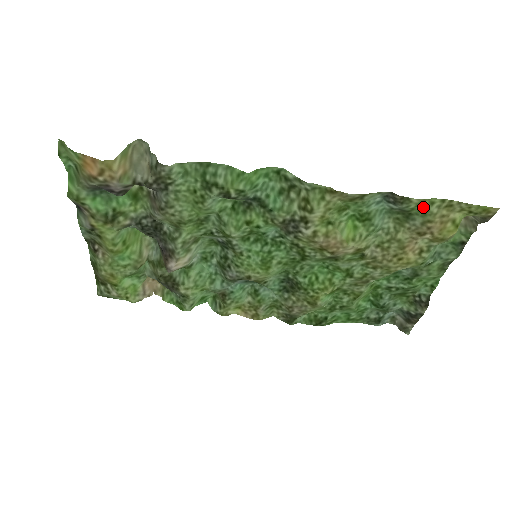
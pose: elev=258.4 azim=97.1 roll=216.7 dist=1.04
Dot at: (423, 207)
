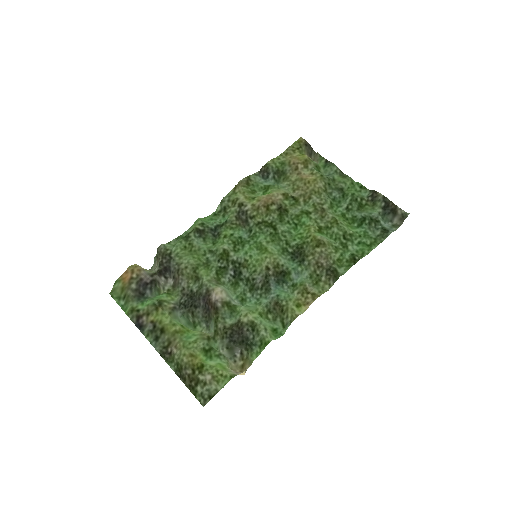
Dot at: (279, 163)
